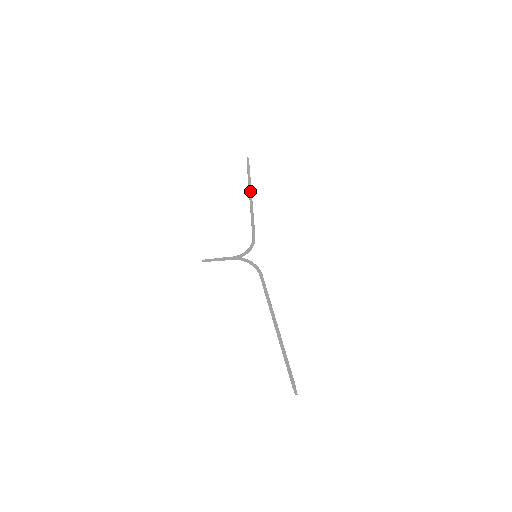
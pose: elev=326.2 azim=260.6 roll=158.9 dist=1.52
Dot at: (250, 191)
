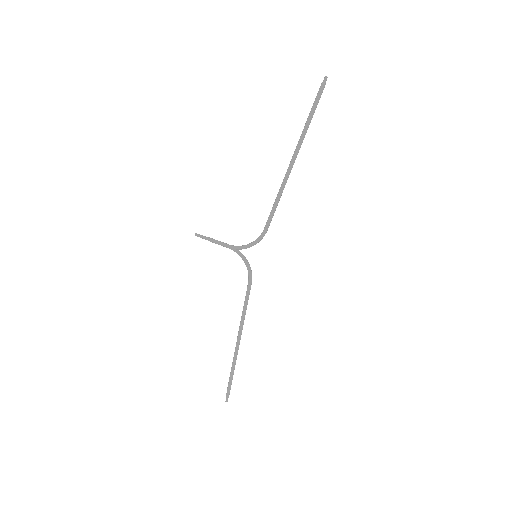
Dot at: (295, 152)
